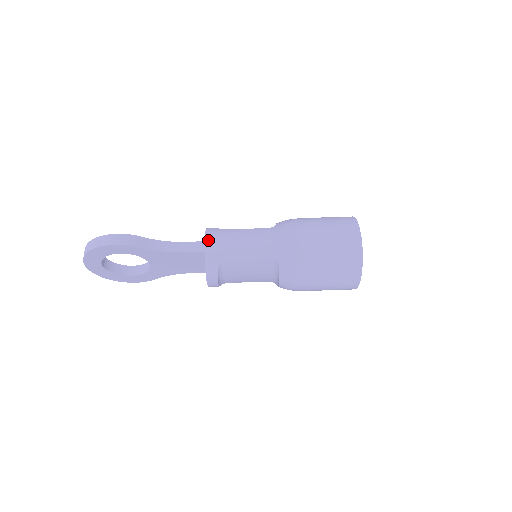
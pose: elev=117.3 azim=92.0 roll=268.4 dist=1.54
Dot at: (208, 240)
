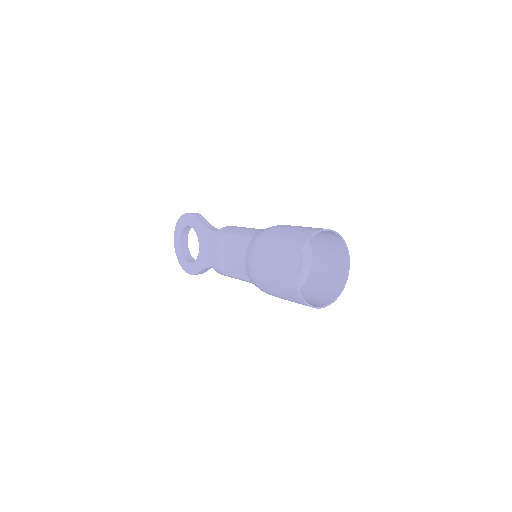
Dot at: occluded
